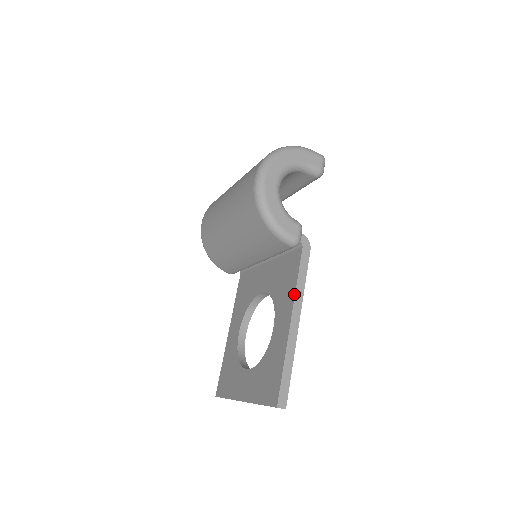
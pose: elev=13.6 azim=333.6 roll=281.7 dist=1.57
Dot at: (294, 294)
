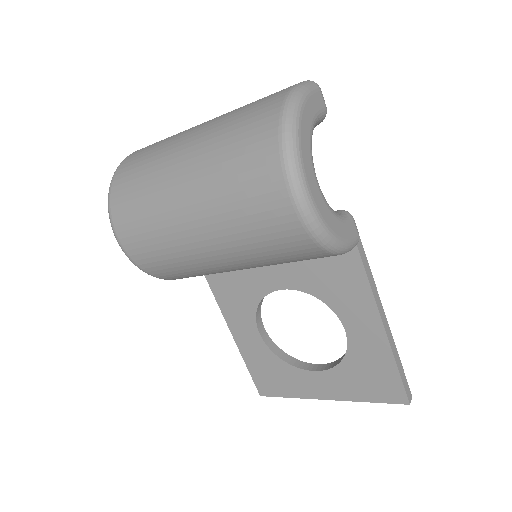
Dot at: (371, 294)
